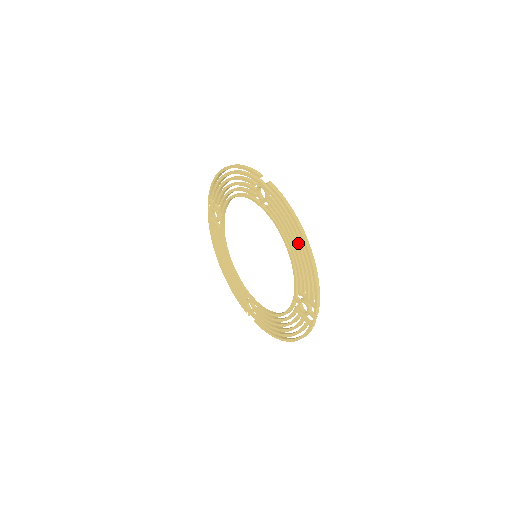
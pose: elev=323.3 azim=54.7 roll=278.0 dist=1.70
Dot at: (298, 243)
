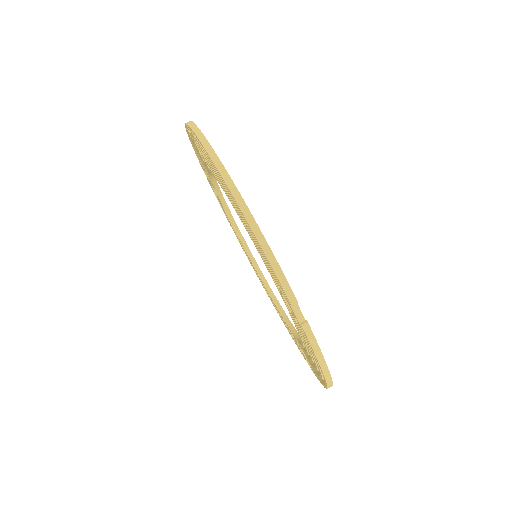
Dot at: occluded
